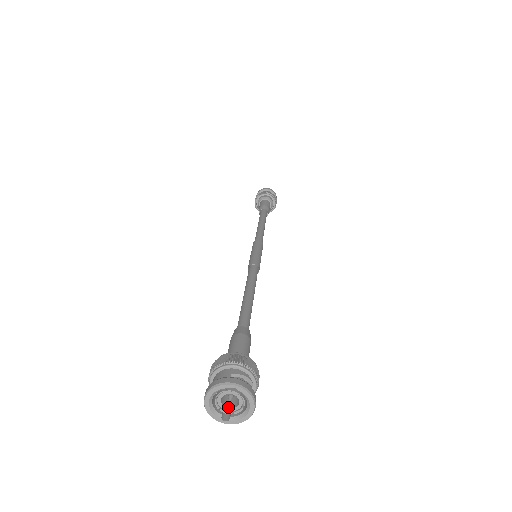
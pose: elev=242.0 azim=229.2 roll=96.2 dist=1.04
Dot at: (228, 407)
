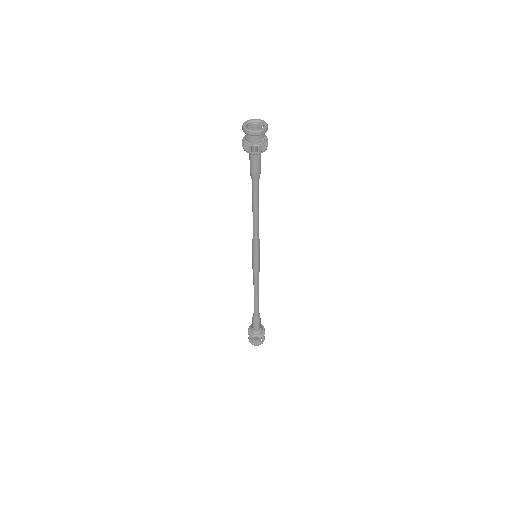
Dot at: occluded
